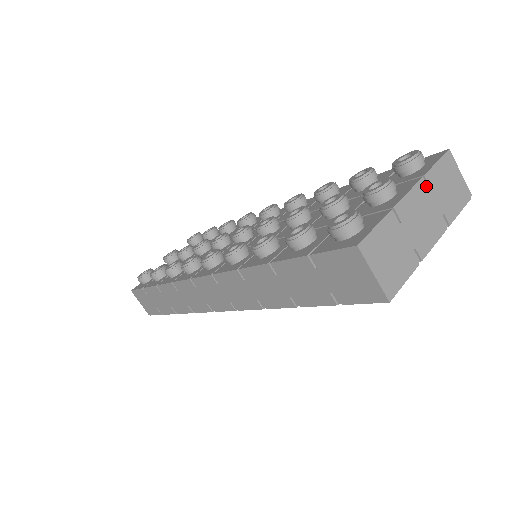
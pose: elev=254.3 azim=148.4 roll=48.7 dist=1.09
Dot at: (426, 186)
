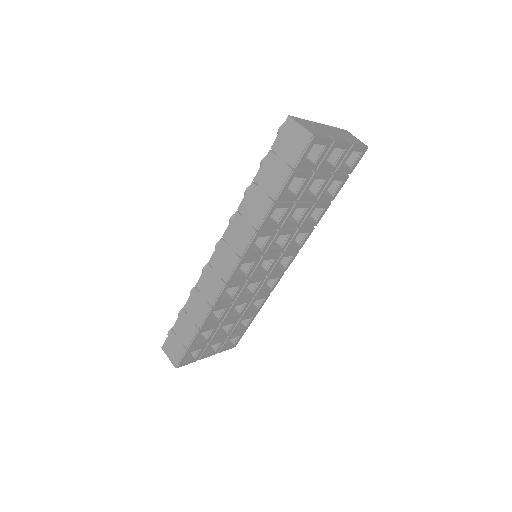
Dot at: (332, 128)
